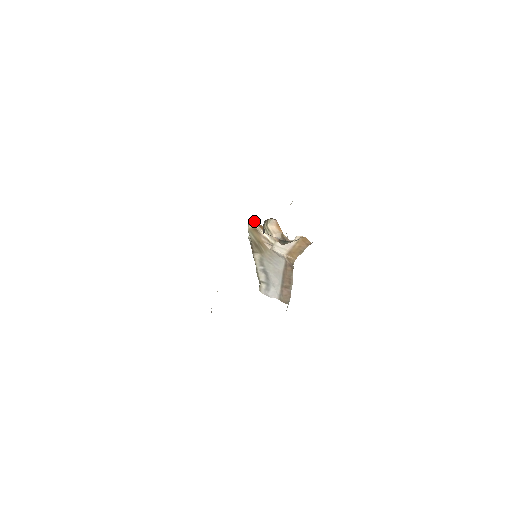
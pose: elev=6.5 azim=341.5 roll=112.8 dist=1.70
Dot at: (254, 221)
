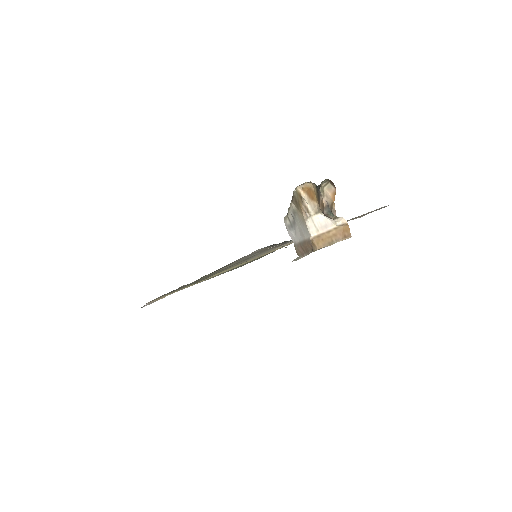
Dot at: (309, 184)
